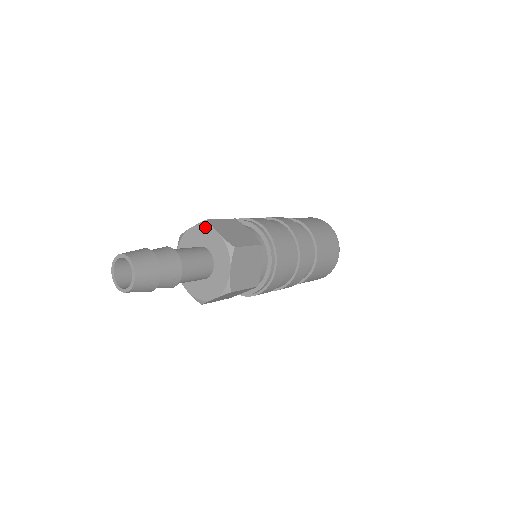
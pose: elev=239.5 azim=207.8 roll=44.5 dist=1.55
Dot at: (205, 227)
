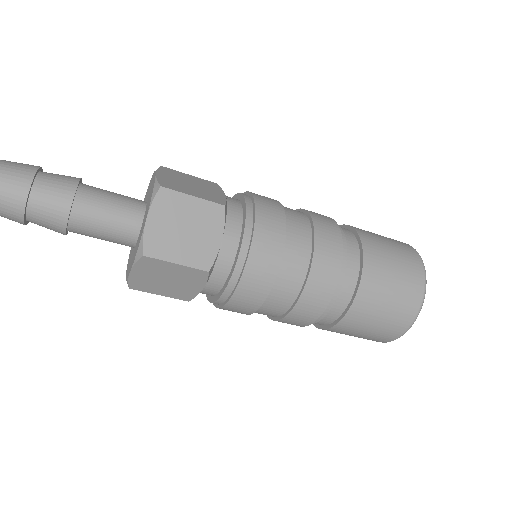
Dot at: (152, 193)
